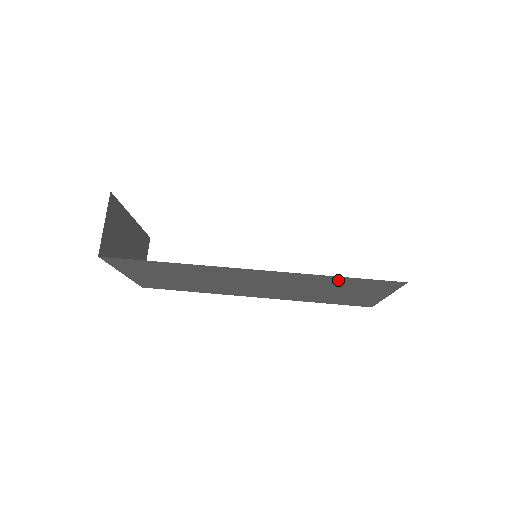
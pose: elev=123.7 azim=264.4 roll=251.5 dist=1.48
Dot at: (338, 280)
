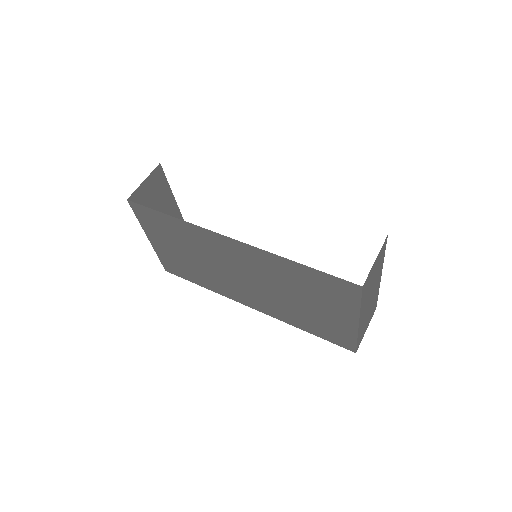
Dot at: (304, 273)
